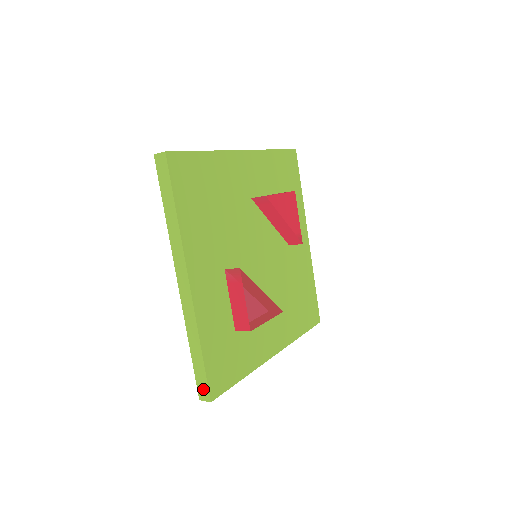
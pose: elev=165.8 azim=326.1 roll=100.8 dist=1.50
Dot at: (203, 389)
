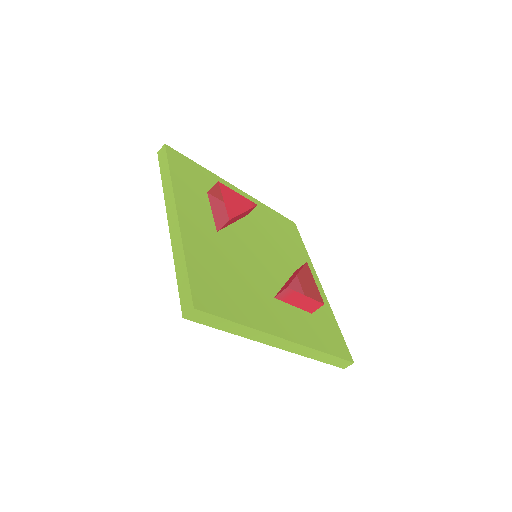
Dot at: (343, 364)
